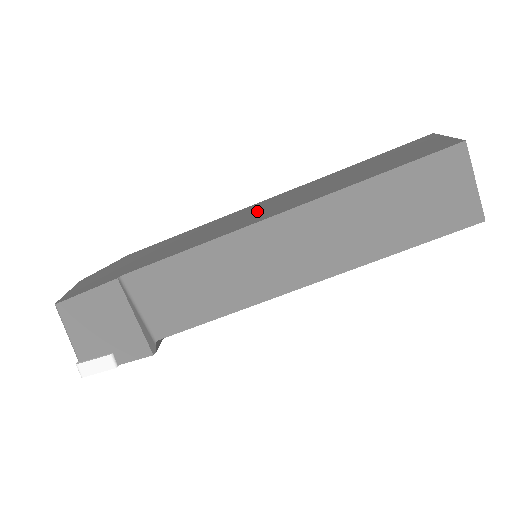
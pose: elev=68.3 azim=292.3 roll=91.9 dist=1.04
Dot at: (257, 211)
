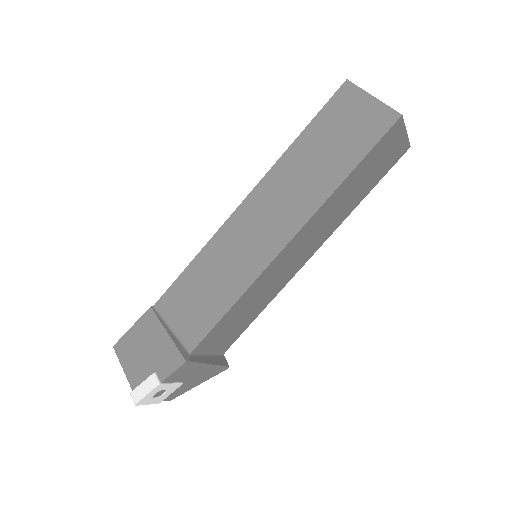
Dot at: occluded
